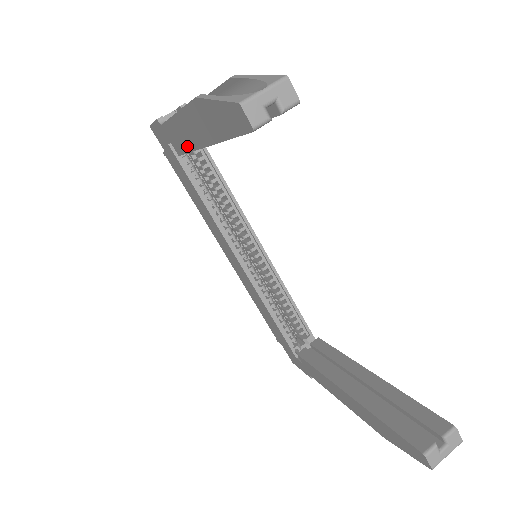
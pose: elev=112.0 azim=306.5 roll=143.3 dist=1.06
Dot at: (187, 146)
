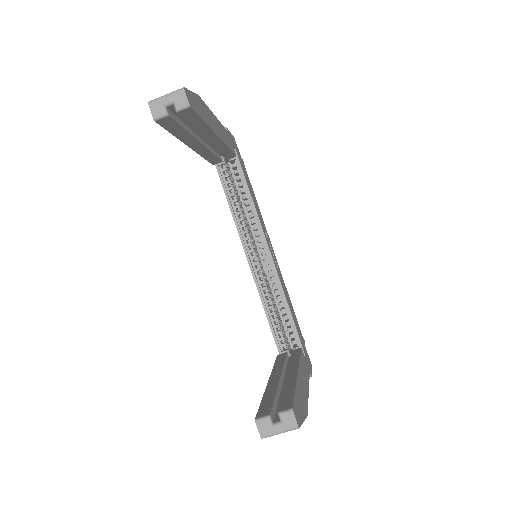
Dot at: occluded
